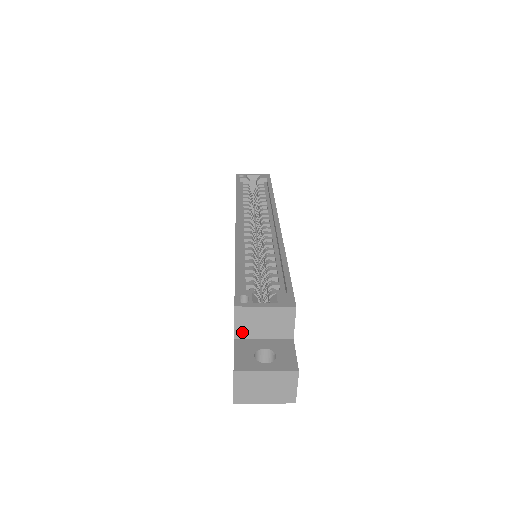
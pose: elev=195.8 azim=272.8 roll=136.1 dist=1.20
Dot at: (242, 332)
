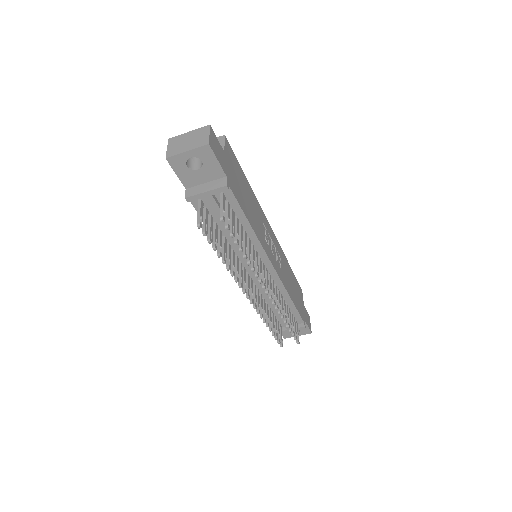
Dot at: occluded
